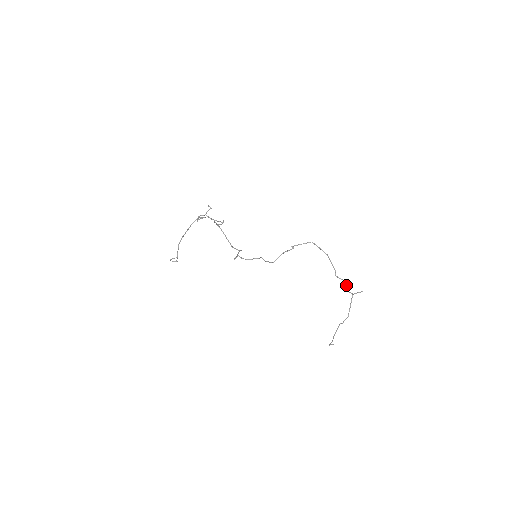
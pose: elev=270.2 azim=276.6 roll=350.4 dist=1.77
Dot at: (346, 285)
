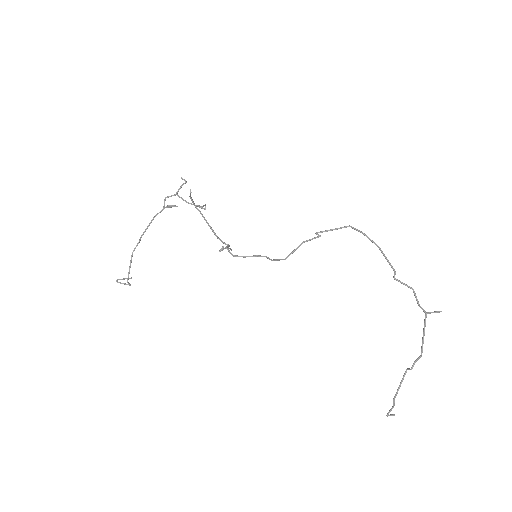
Dot at: (414, 294)
